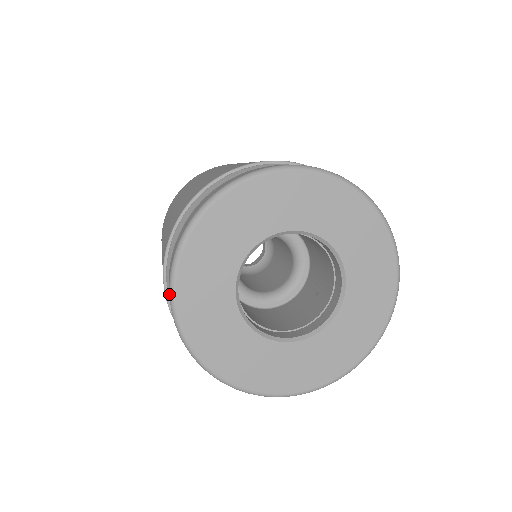
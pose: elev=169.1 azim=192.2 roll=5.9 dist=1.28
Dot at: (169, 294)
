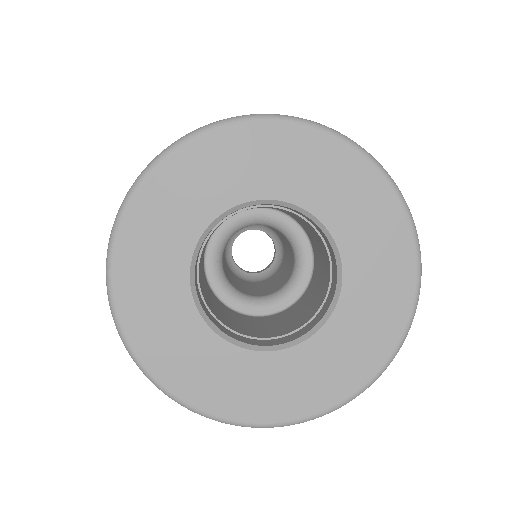
Dot at: occluded
